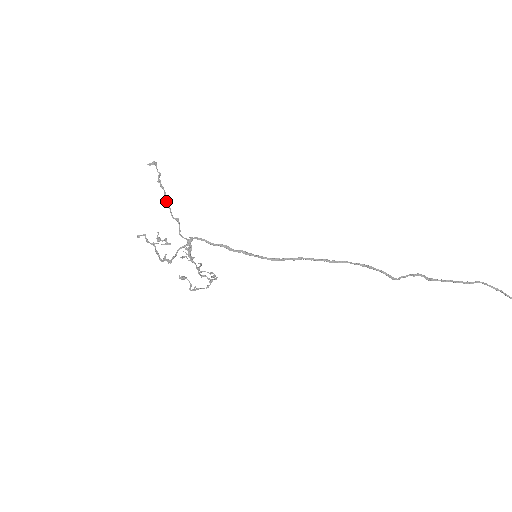
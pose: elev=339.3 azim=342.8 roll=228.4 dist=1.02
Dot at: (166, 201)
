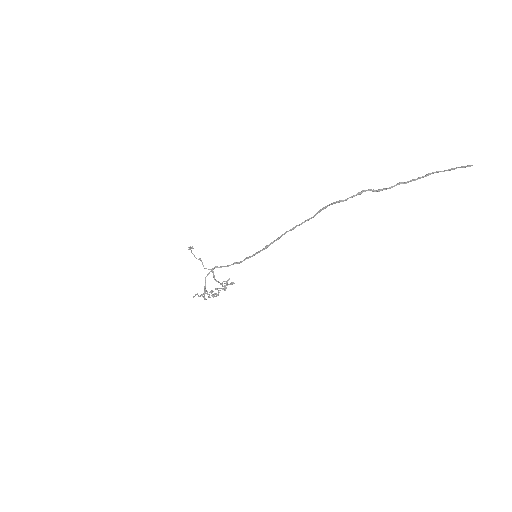
Dot at: occluded
